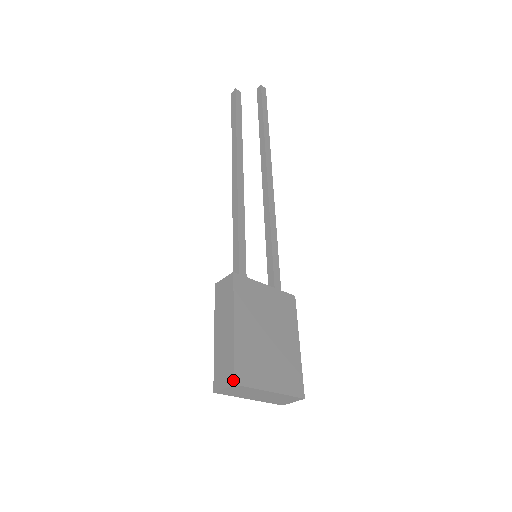
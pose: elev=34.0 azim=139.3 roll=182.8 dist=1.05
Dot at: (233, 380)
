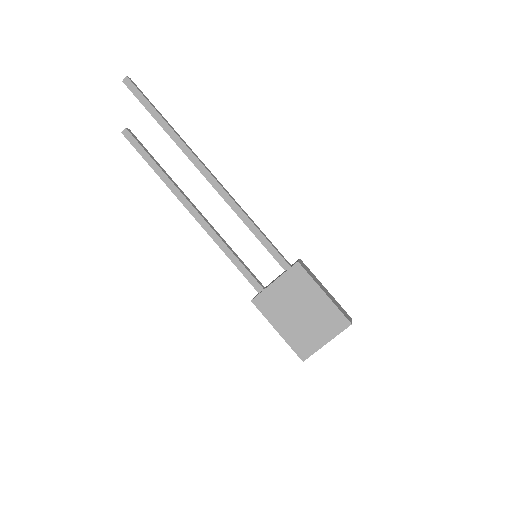
Dot at: occluded
